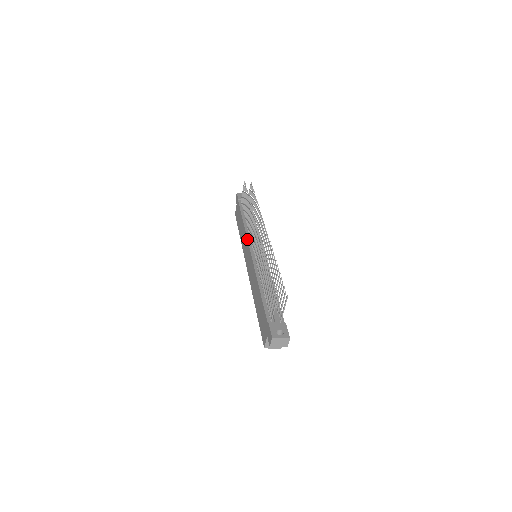
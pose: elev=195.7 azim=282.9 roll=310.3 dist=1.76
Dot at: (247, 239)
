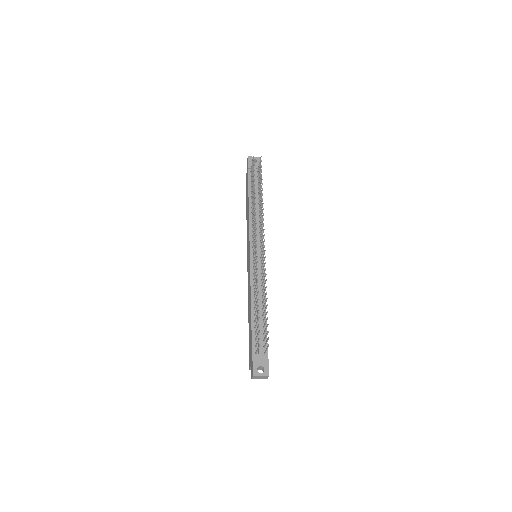
Dot at: (249, 235)
